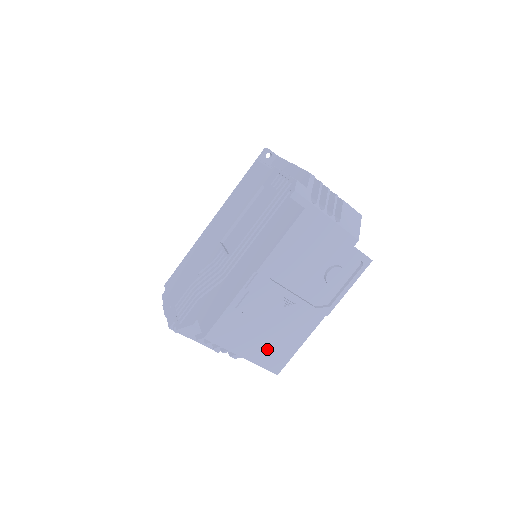
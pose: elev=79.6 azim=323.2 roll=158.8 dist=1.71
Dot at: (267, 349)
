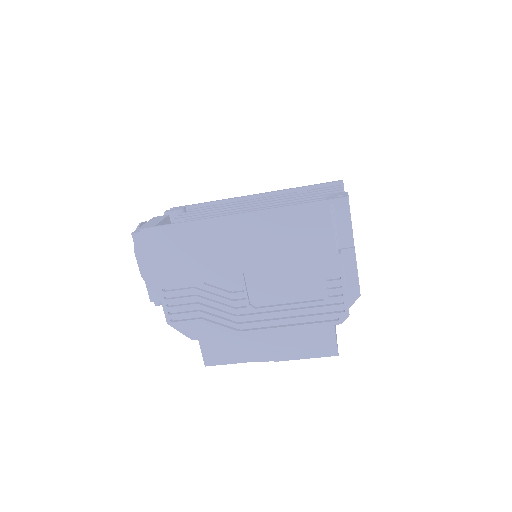
Dot at: occluded
